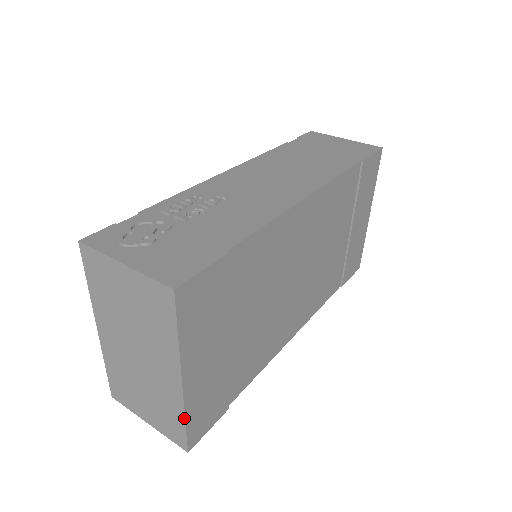
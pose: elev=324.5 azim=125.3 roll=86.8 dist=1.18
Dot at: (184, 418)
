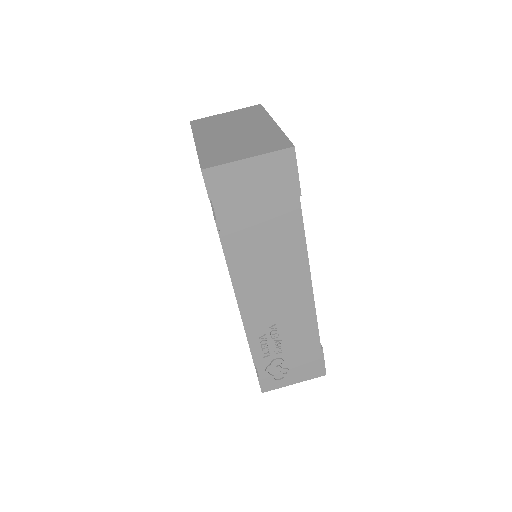
Dot at: occluded
